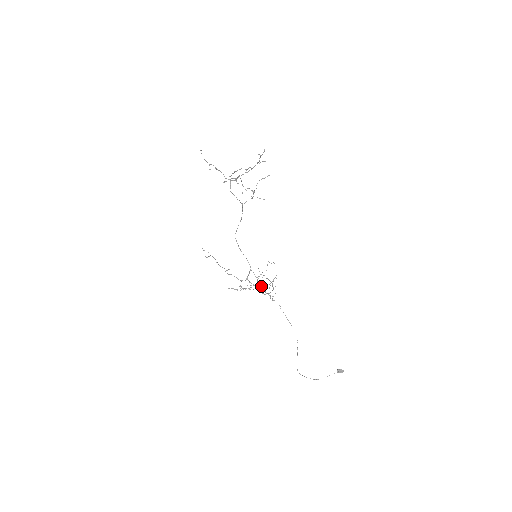
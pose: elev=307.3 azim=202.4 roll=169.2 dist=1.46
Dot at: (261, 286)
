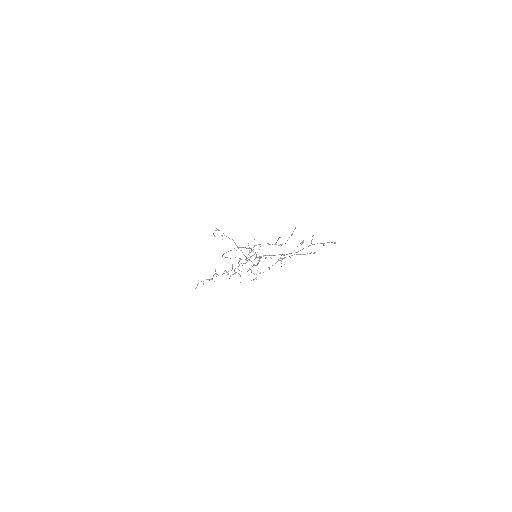
Dot at: occluded
